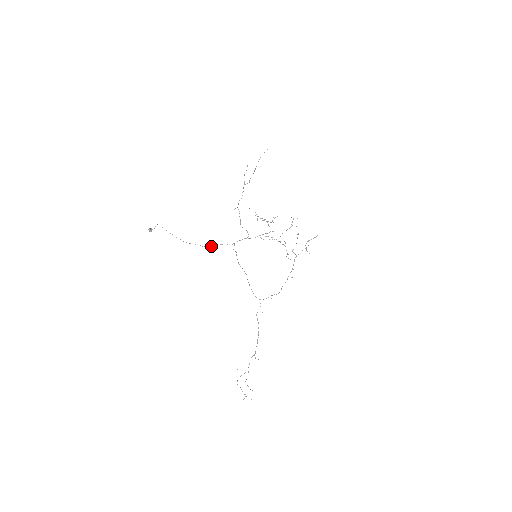
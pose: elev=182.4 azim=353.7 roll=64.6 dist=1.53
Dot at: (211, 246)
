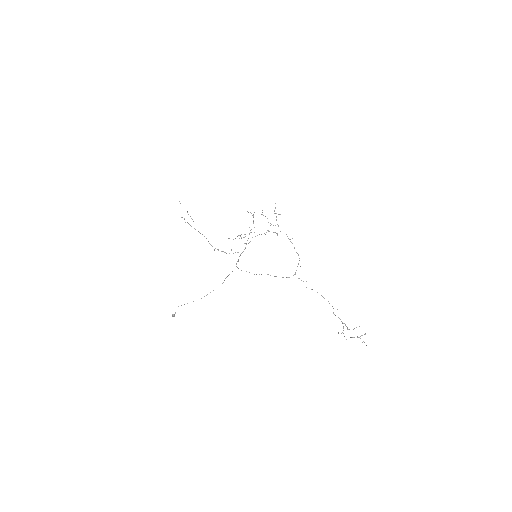
Dot at: (222, 283)
